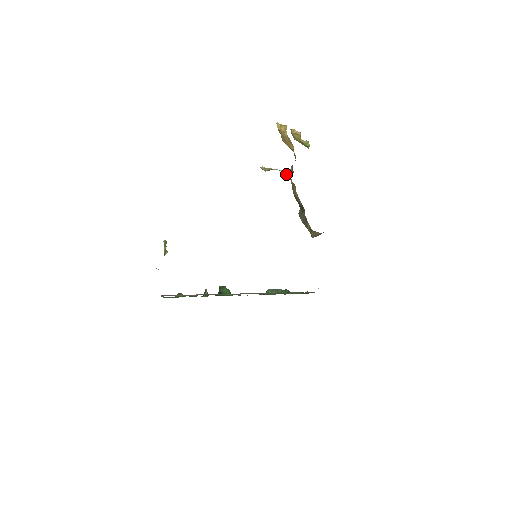
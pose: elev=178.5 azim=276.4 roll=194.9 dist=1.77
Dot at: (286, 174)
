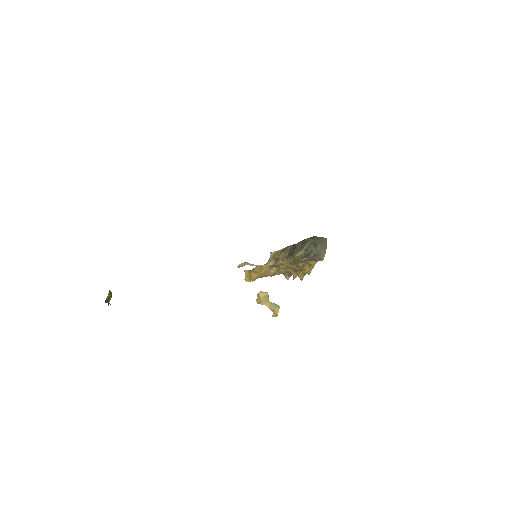
Dot at: (266, 265)
